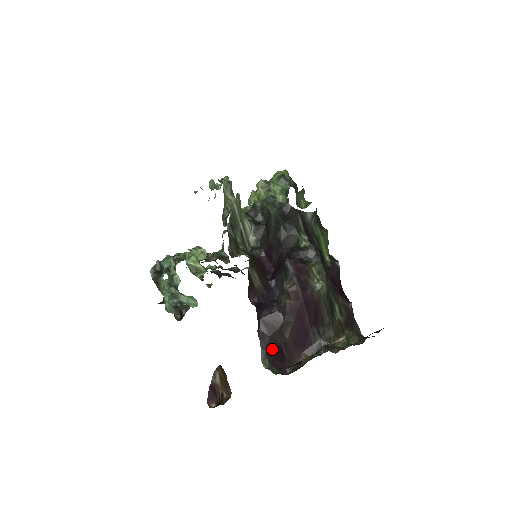
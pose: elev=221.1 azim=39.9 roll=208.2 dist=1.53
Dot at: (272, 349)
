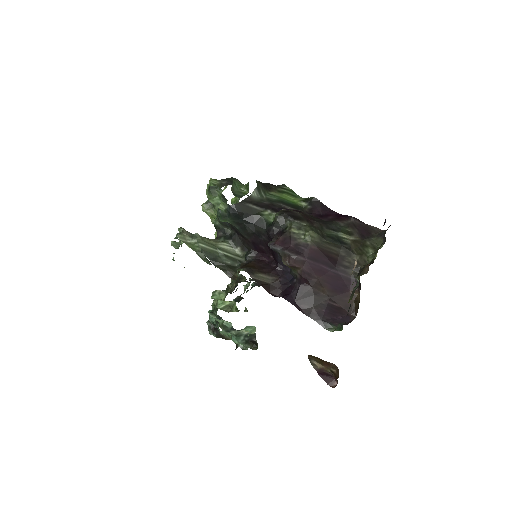
Dot at: (324, 313)
